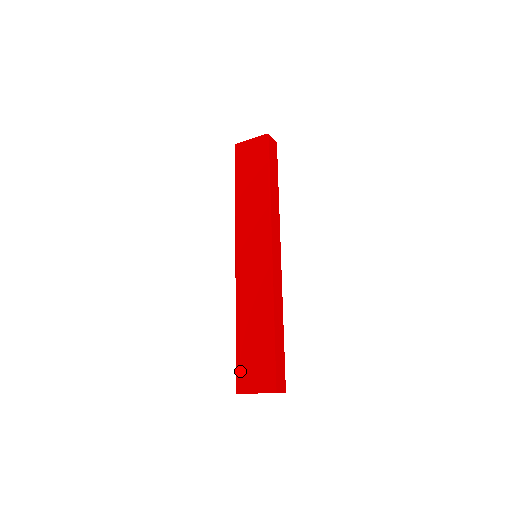
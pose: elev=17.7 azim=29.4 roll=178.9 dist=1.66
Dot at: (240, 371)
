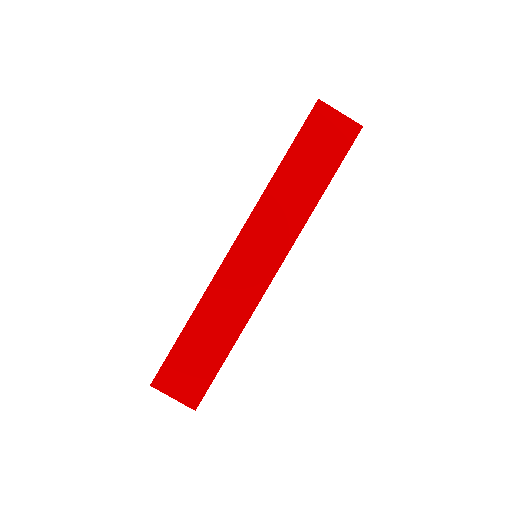
Dot at: (169, 367)
